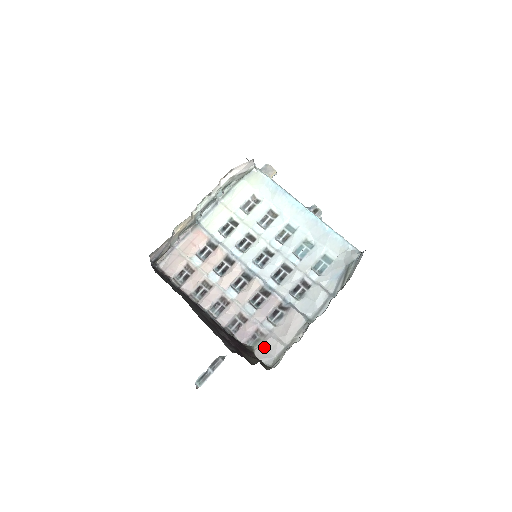
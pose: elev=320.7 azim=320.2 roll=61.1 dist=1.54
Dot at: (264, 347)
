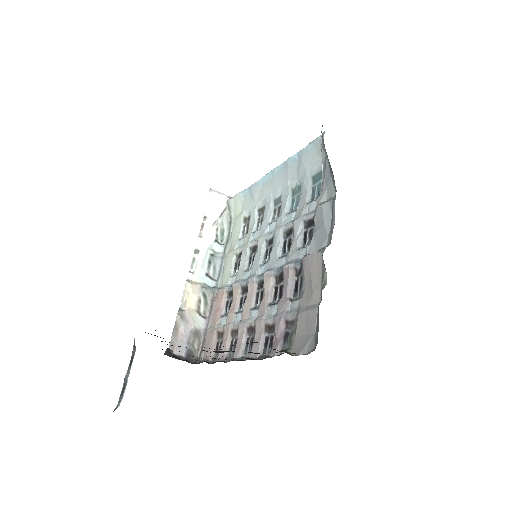
Dot at: (298, 334)
